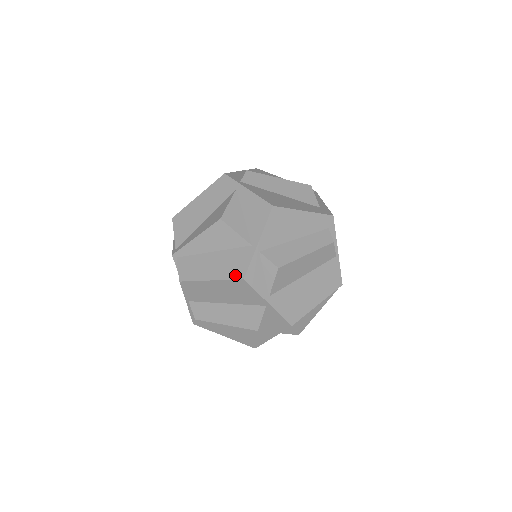
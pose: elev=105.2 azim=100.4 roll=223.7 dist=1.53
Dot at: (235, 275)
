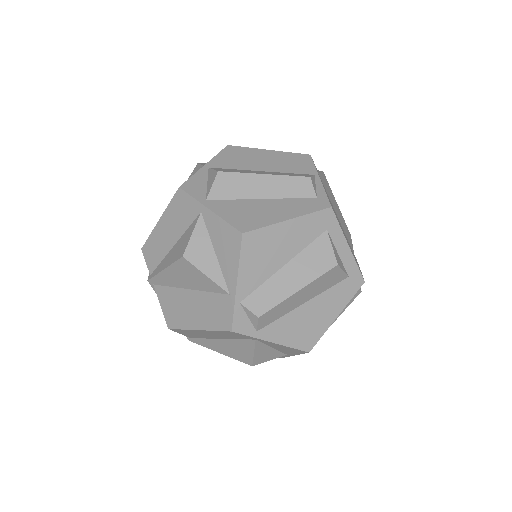
Dot at: occluded
